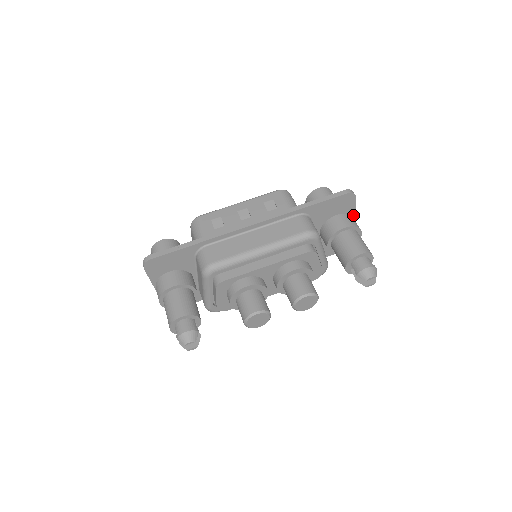
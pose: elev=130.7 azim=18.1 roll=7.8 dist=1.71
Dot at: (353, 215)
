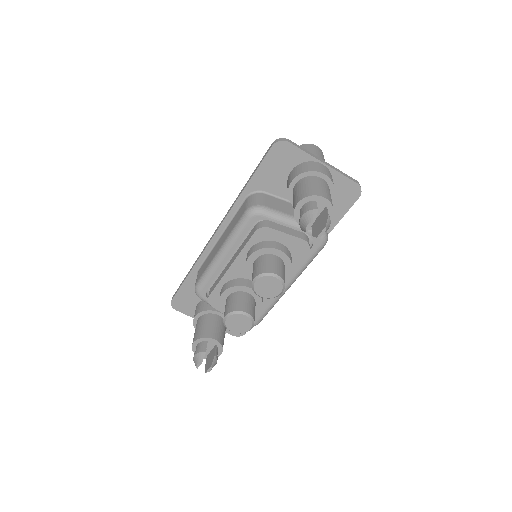
Dot at: (313, 159)
